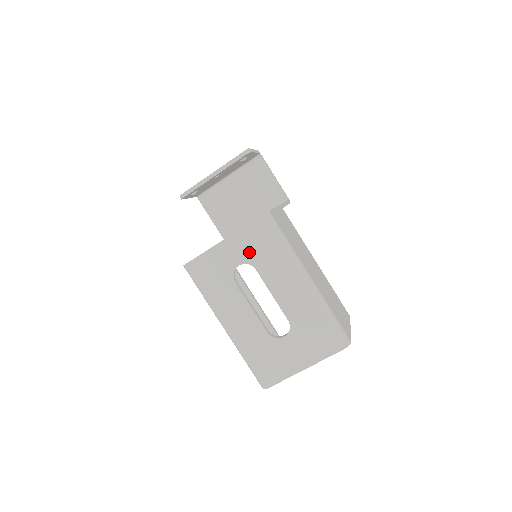
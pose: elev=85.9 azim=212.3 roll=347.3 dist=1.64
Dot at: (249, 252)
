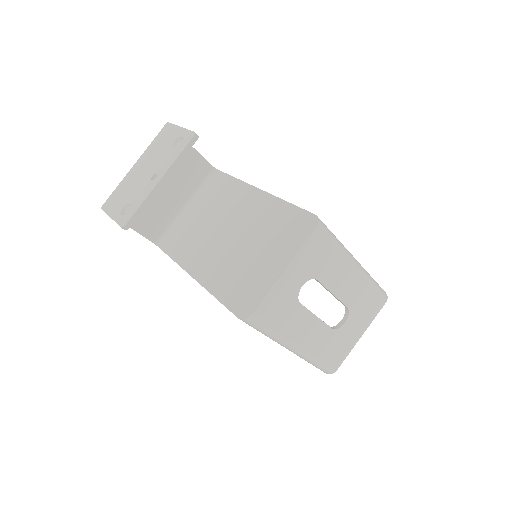
Dot at: (310, 268)
